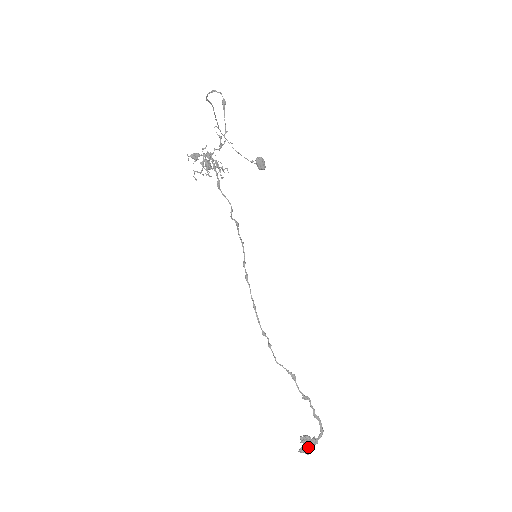
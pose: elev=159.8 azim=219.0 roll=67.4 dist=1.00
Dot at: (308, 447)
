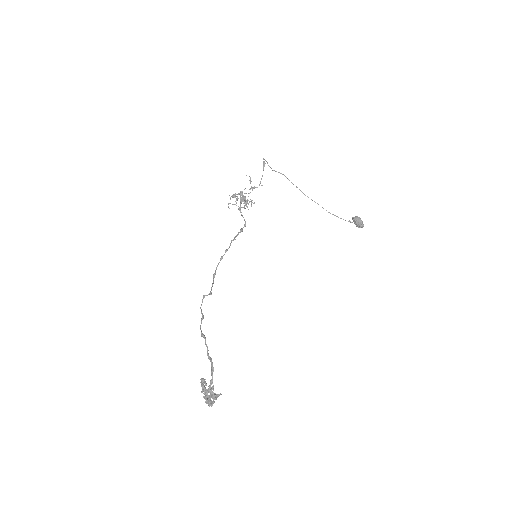
Dot at: (204, 392)
